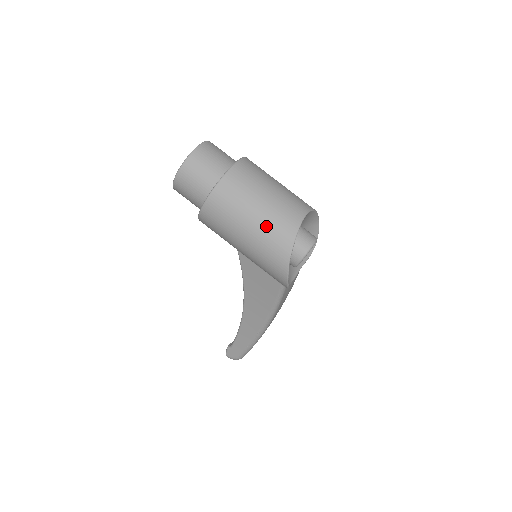
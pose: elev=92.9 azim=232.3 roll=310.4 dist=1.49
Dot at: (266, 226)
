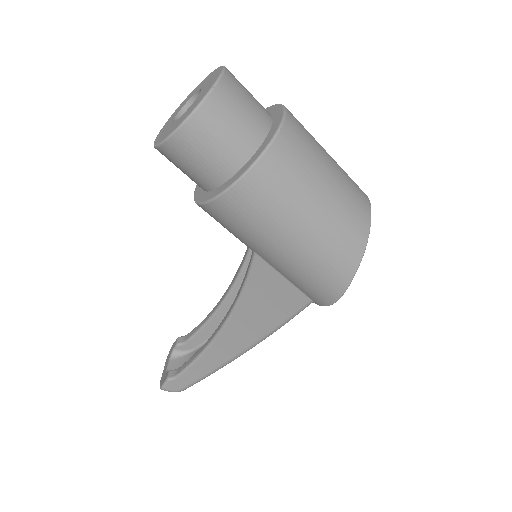
Dot at: (333, 222)
